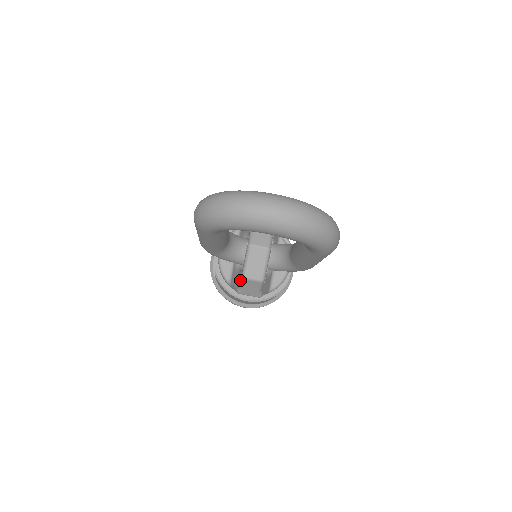
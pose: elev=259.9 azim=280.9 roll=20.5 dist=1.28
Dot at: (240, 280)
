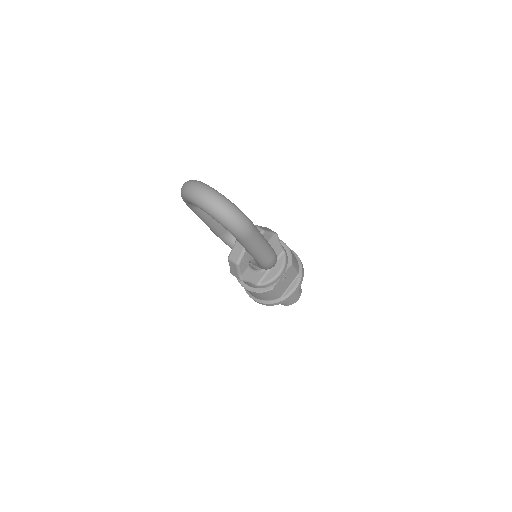
Dot at: occluded
